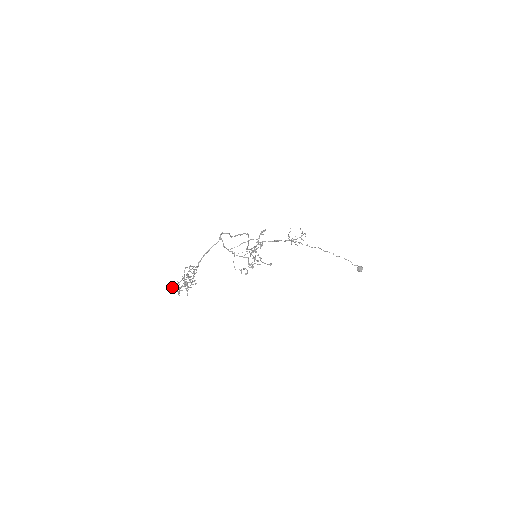
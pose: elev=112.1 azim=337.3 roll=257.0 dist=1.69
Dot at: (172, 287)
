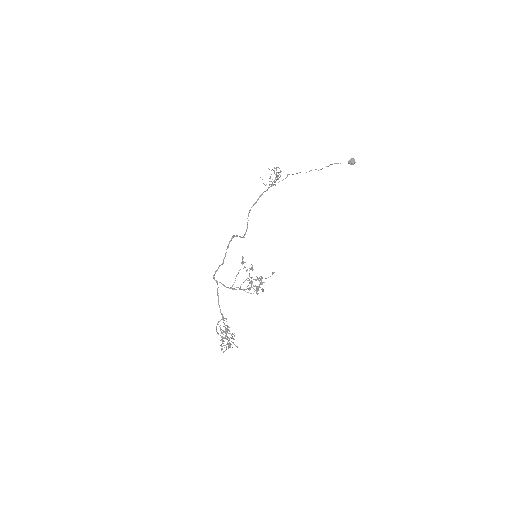
Dot at: occluded
